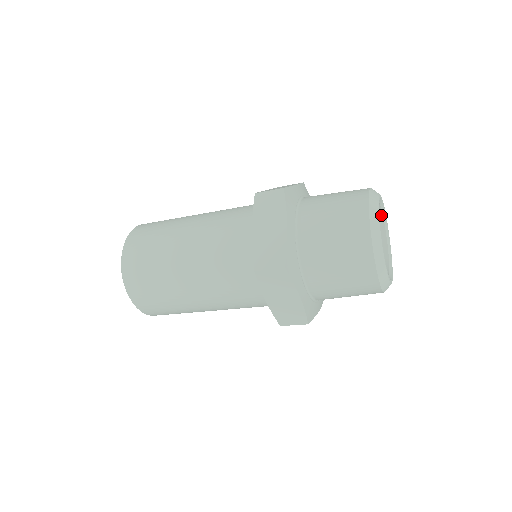
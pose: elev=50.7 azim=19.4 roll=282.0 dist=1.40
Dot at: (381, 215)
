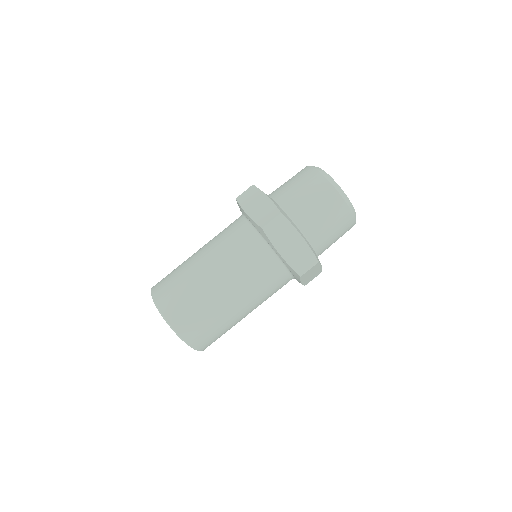
Dot at: occluded
